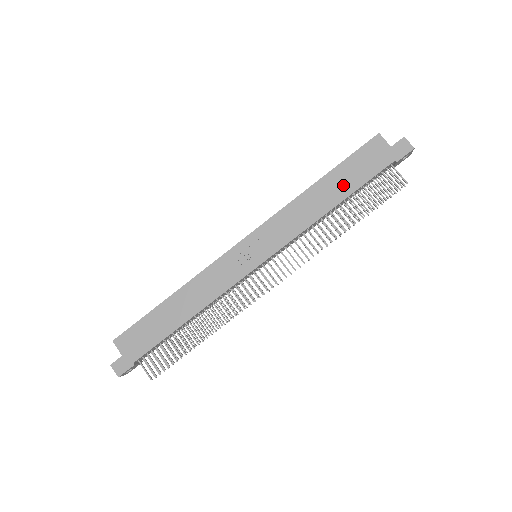
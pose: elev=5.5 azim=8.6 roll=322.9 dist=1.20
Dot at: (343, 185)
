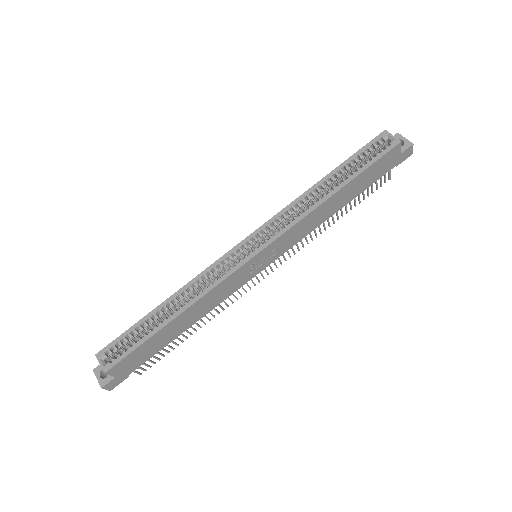
Dot at: (354, 192)
